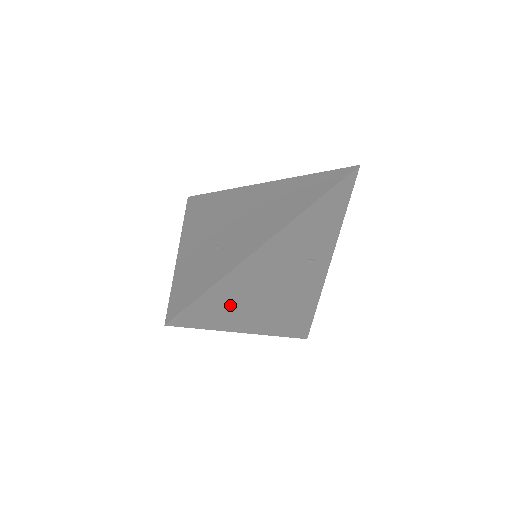
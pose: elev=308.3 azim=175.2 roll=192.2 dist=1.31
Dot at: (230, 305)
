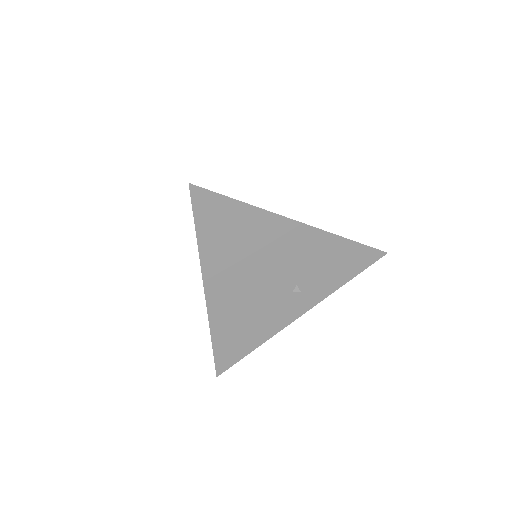
Dot at: (229, 240)
